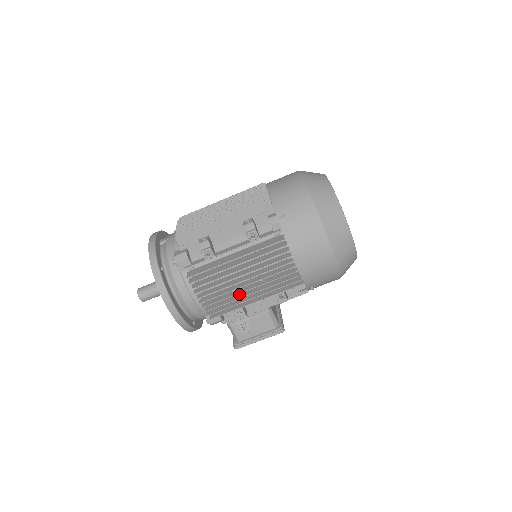
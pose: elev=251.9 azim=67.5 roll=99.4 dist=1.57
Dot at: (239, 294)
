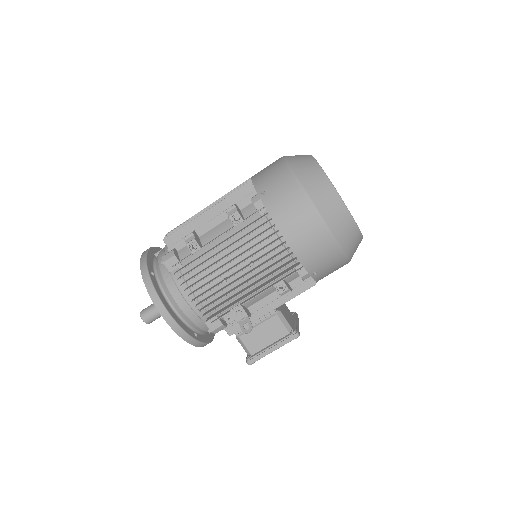
Dot at: (233, 288)
